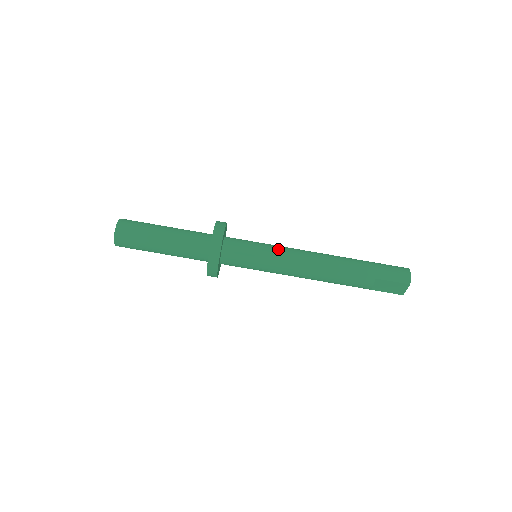
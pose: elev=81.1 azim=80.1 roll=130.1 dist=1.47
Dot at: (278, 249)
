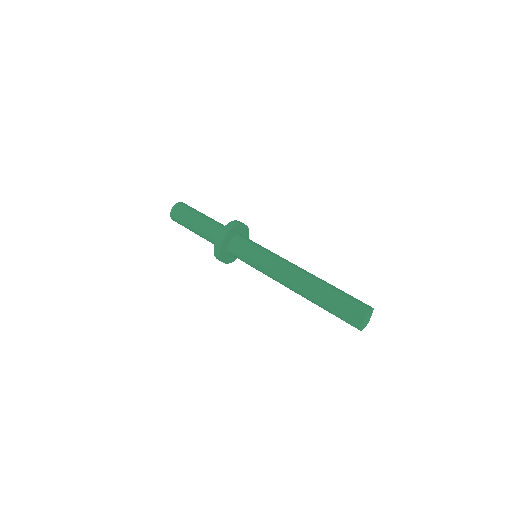
Dot at: (271, 253)
